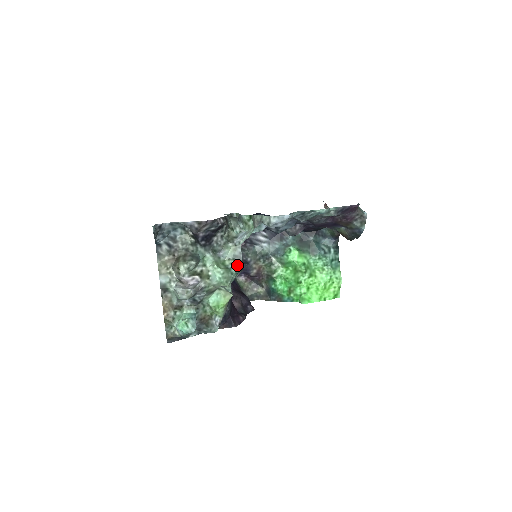
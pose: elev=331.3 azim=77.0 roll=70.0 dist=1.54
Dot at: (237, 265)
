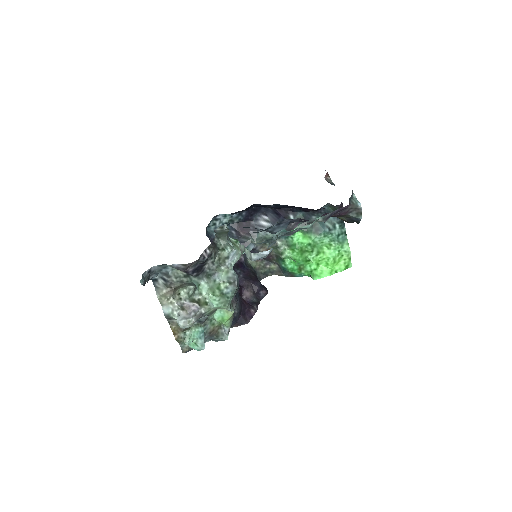
Dot at: (231, 291)
